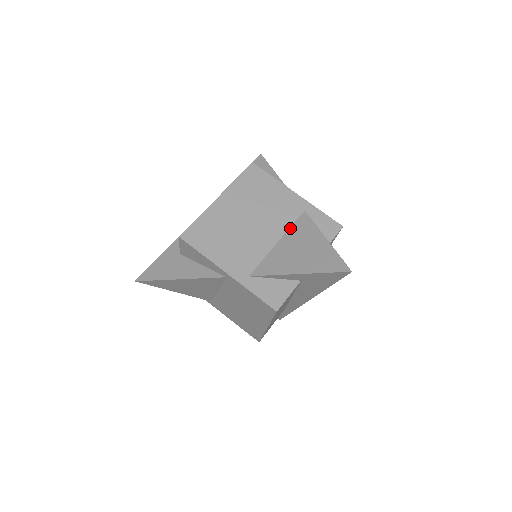
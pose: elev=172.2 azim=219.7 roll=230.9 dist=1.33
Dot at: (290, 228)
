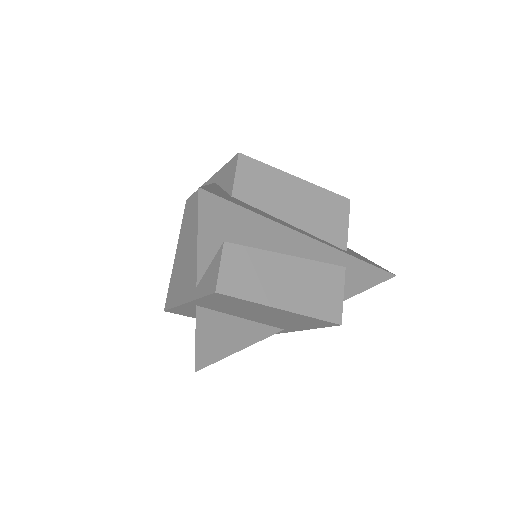
Dot at: occluded
